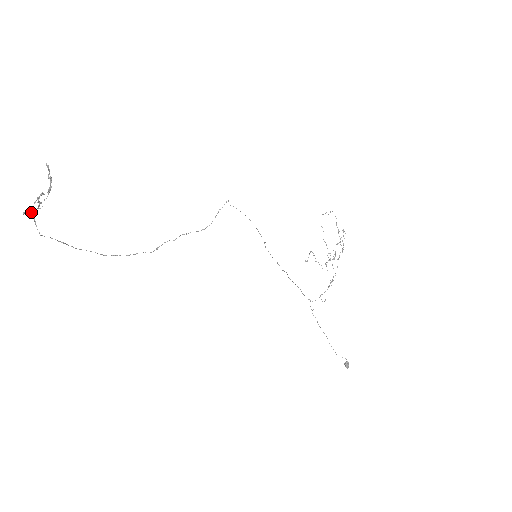
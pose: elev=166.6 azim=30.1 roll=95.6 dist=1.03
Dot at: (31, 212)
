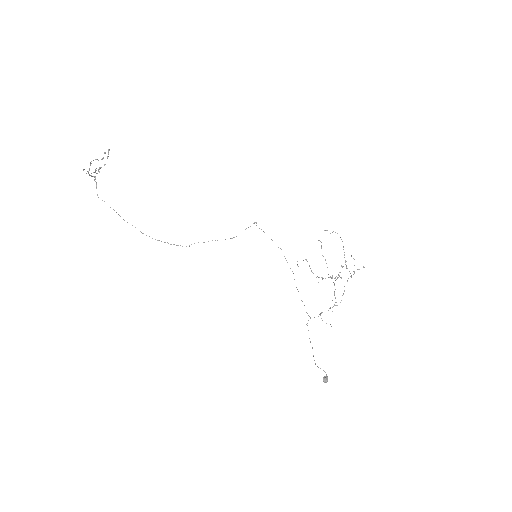
Dot at: (95, 178)
